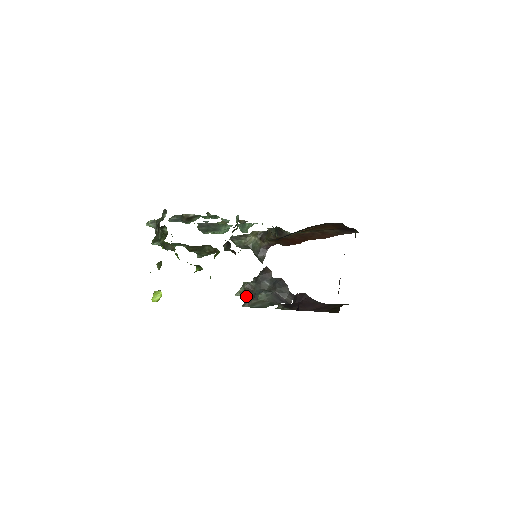
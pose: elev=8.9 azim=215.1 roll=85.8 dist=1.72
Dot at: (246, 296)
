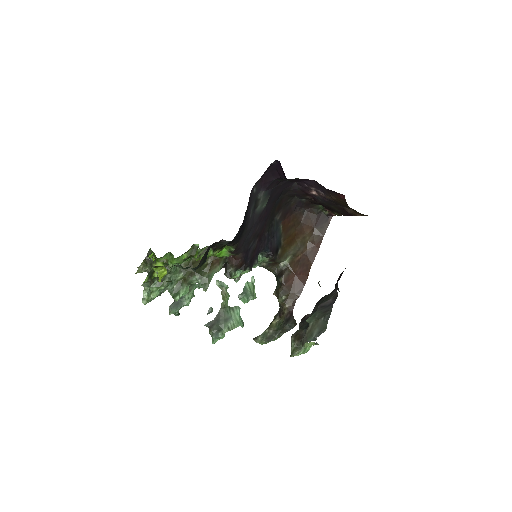
Dot at: occluded
